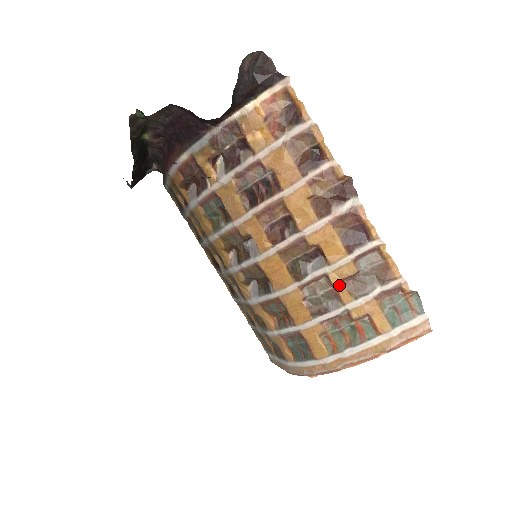
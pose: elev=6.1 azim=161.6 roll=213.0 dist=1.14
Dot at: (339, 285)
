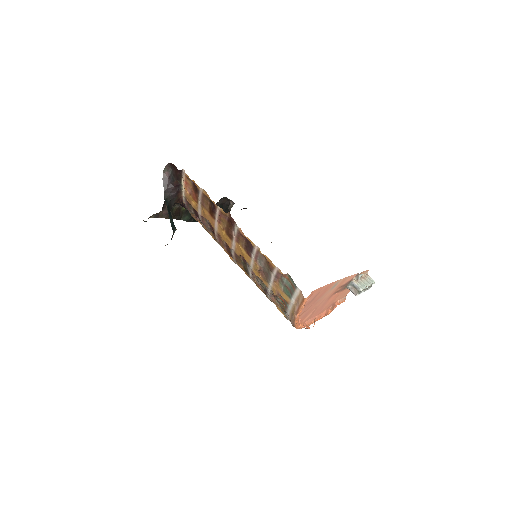
Dot at: (259, 276)
